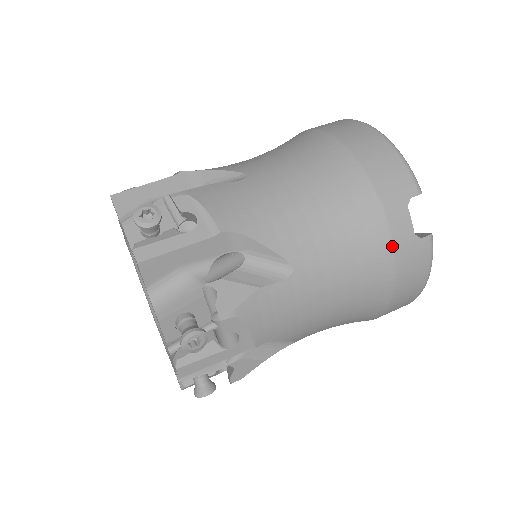
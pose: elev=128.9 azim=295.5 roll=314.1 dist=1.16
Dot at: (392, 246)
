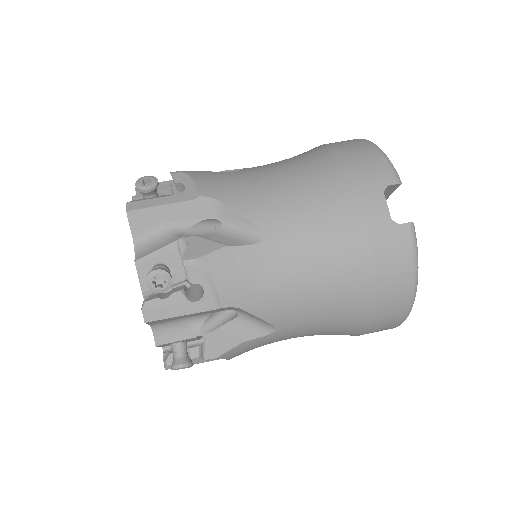
Dot at: (365, 227)
